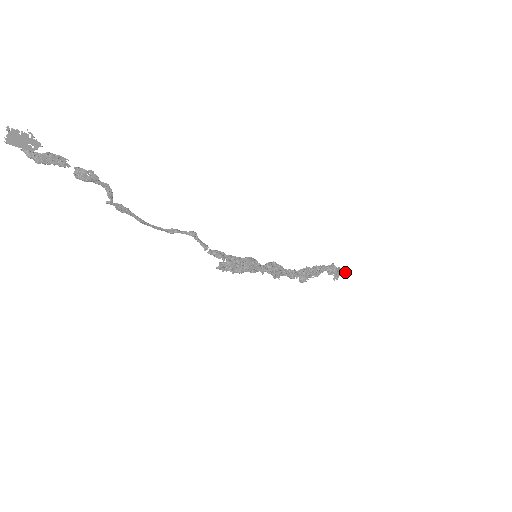
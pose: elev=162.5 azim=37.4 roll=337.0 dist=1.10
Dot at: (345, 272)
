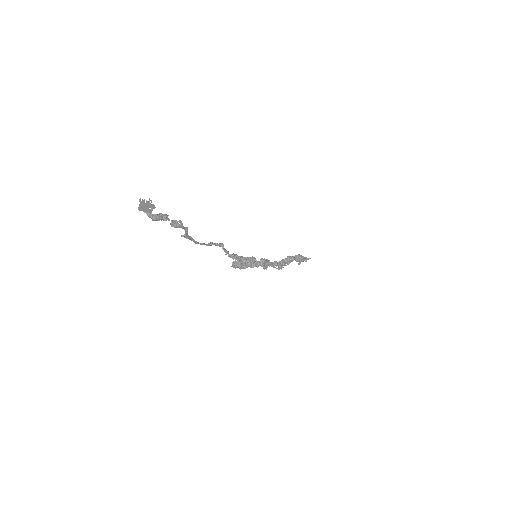
Dot at: (306, 259)
